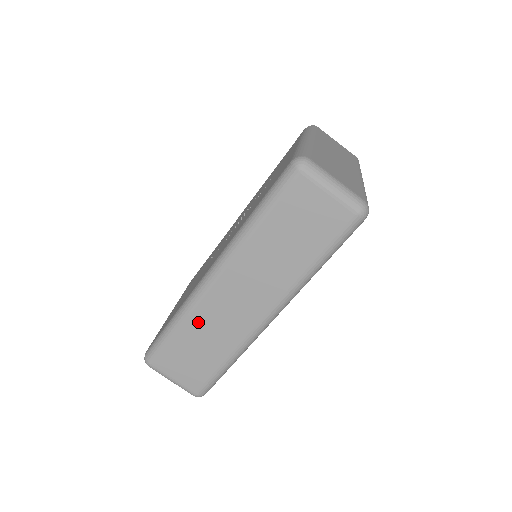
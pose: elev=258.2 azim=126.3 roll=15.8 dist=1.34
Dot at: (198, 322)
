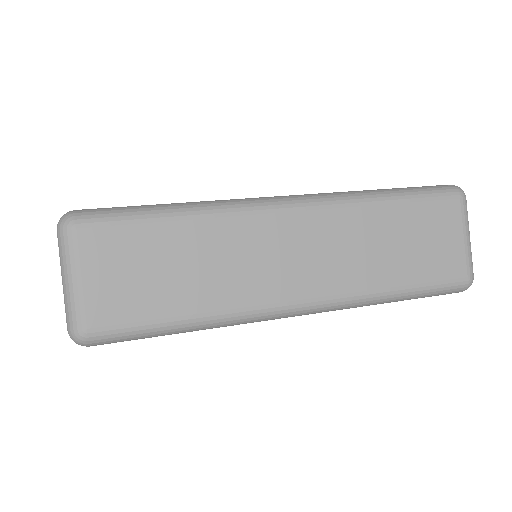
Dot at: (216, 235)
